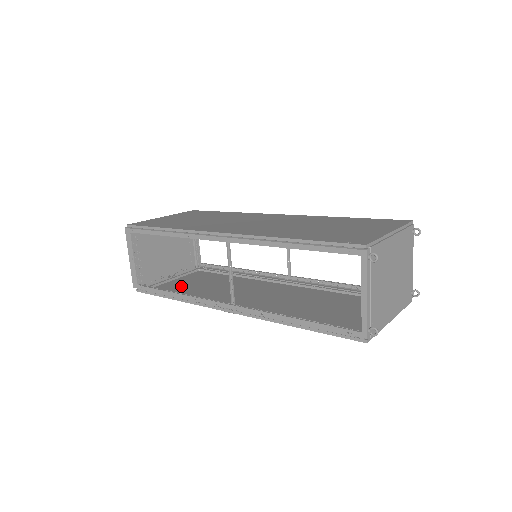
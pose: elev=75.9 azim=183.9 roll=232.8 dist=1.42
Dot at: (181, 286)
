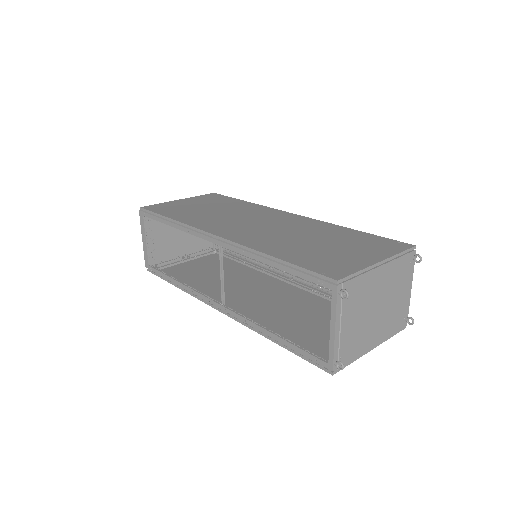
Dot at: (190, 270)
